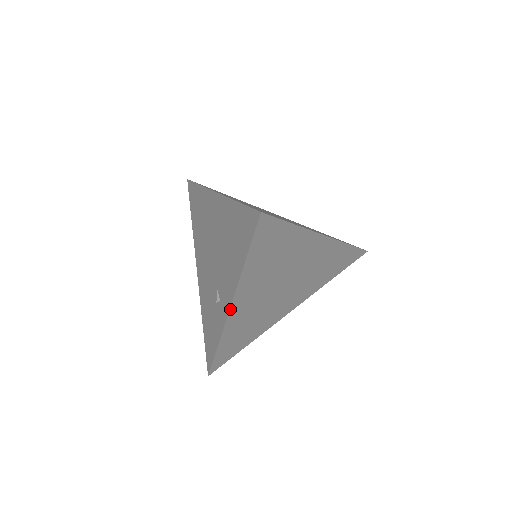
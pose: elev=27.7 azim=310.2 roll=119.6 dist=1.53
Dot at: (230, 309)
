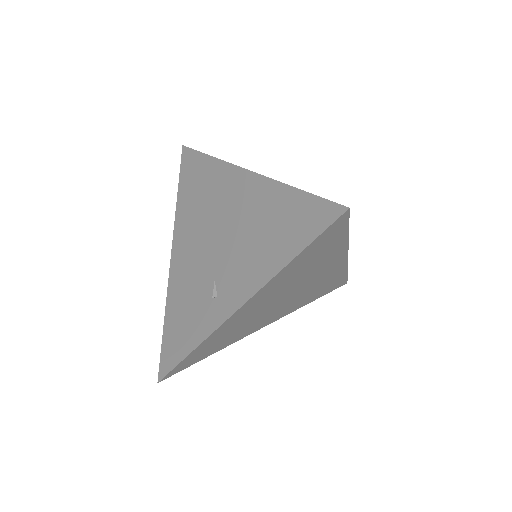
Dot at: (238, 310)
